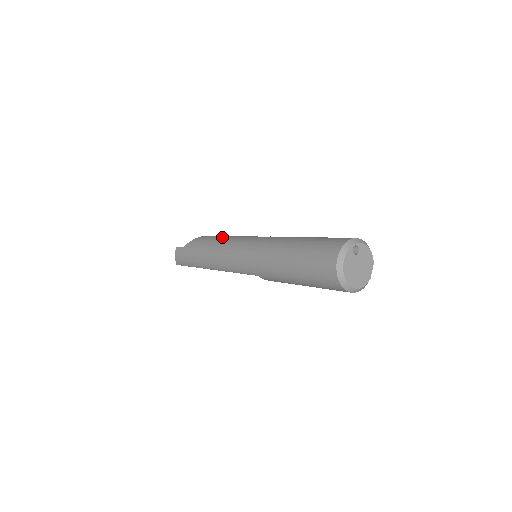
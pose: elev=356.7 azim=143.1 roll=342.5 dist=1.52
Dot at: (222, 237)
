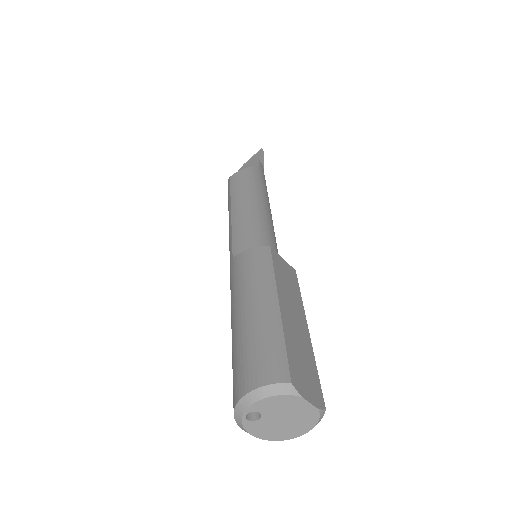
Dot at: occluded
